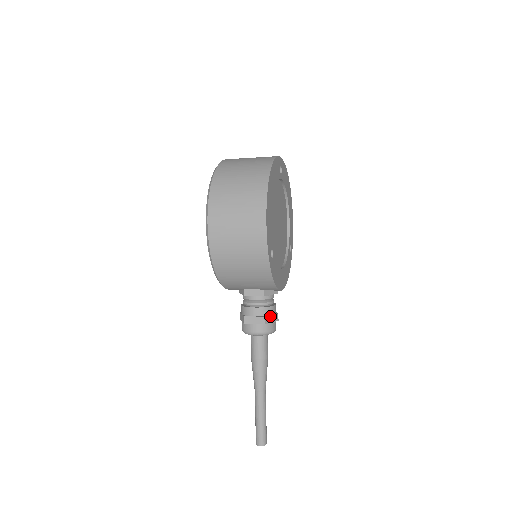
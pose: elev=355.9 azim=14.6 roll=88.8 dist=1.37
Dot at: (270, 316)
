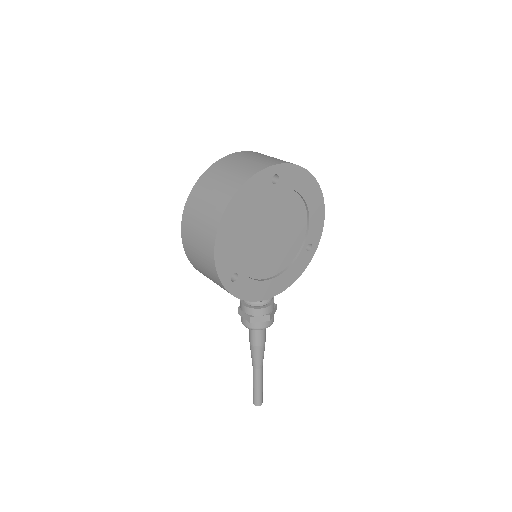
Dot at: (258, 316)
